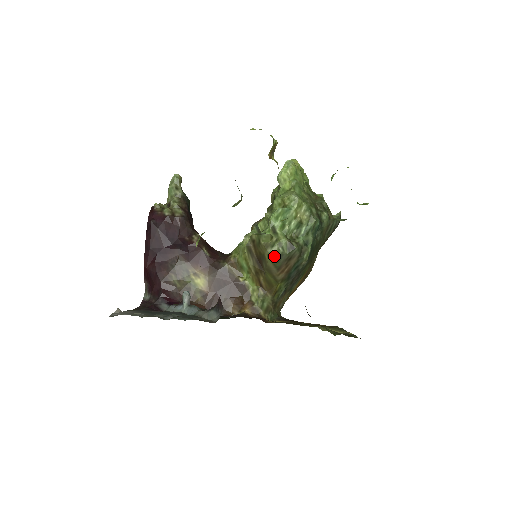
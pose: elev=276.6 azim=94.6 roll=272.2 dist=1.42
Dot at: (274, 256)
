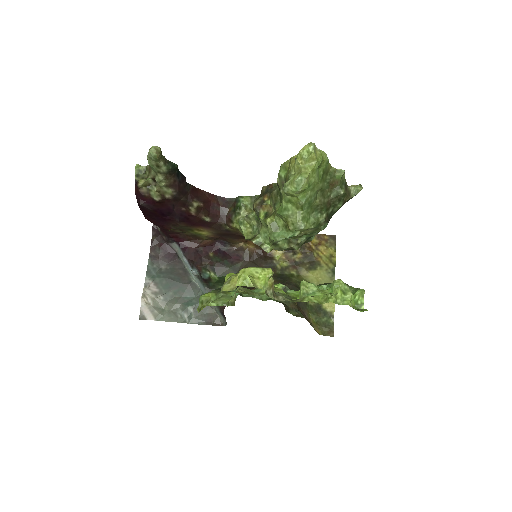
Dot at: (275, 249)
